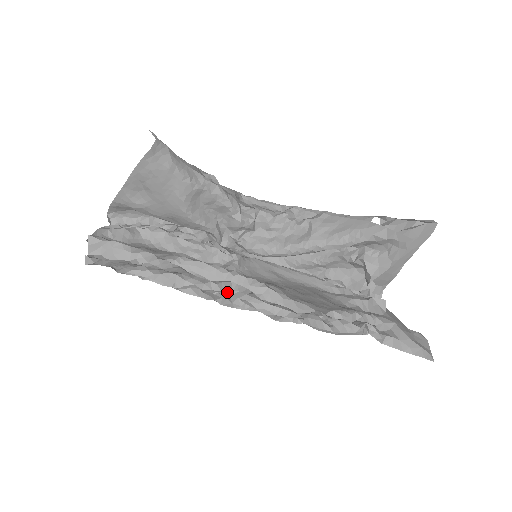
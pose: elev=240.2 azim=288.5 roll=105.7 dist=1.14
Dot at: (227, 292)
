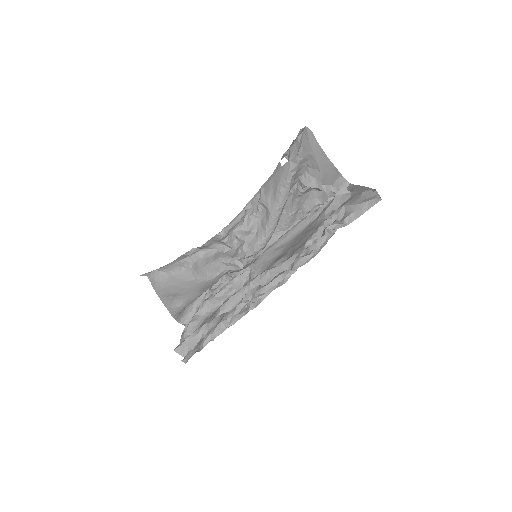
Dot at: (248, 301)
